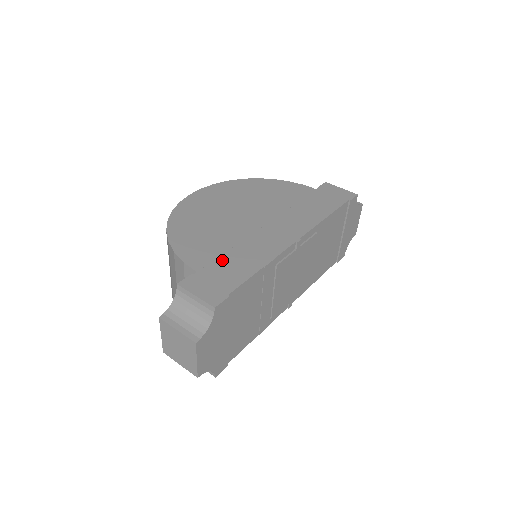
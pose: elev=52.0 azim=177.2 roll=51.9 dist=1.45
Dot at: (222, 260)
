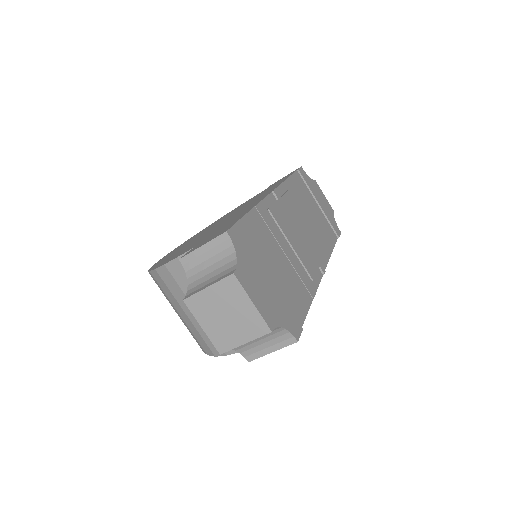
Dot at: occluded
